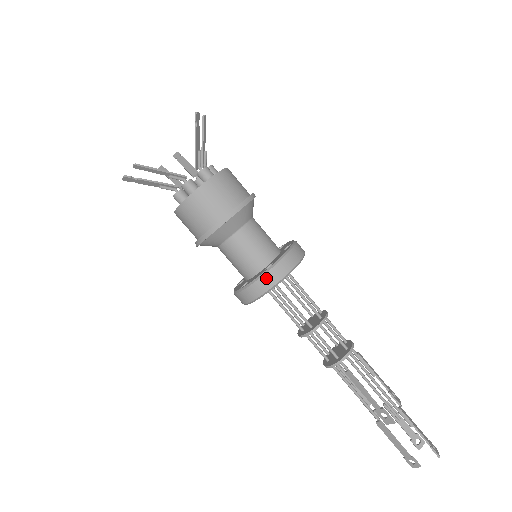
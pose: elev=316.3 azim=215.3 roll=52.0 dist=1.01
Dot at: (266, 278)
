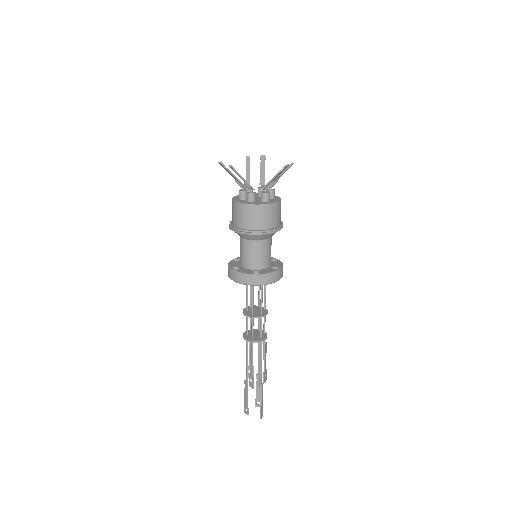
Dot at: (249, 278)
